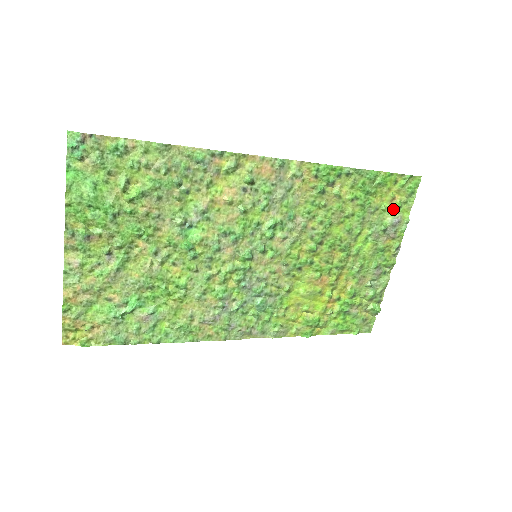
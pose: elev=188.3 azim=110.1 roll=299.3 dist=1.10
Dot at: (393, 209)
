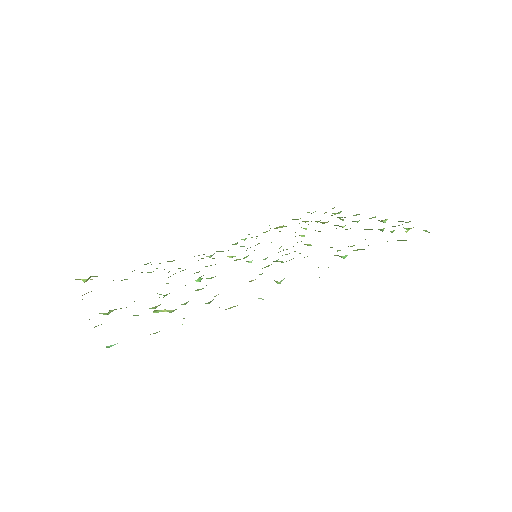
Dot at: occluded
